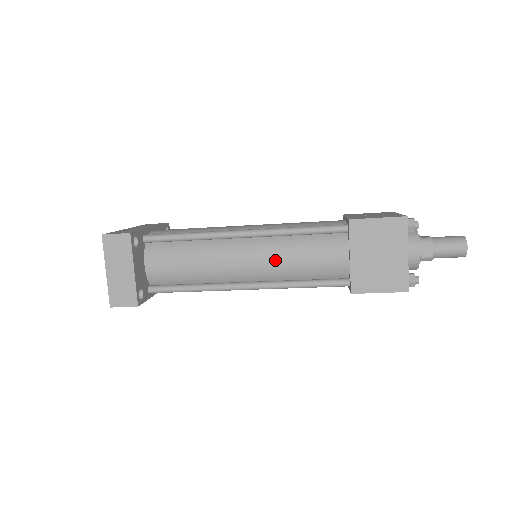
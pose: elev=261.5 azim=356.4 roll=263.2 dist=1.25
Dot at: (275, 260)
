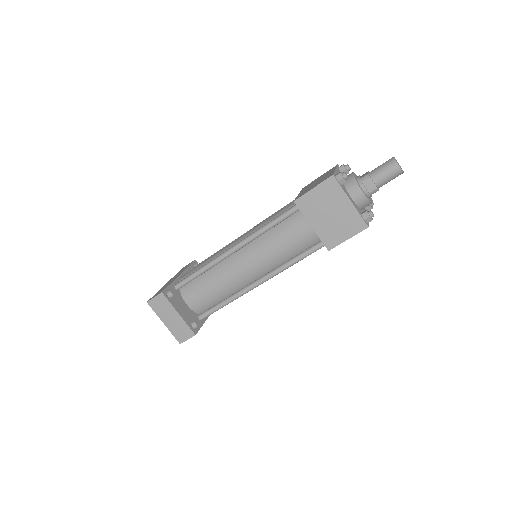
Dot at: (264, 256)
